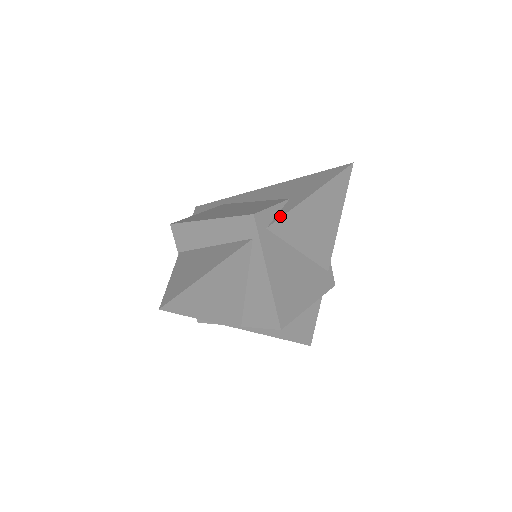
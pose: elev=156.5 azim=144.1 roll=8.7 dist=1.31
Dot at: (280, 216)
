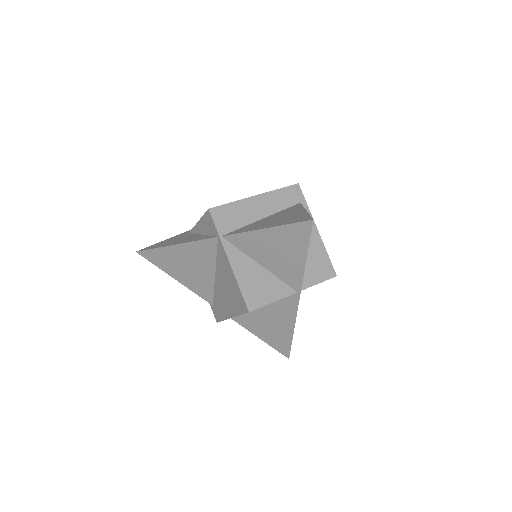
Dot at: occluded
